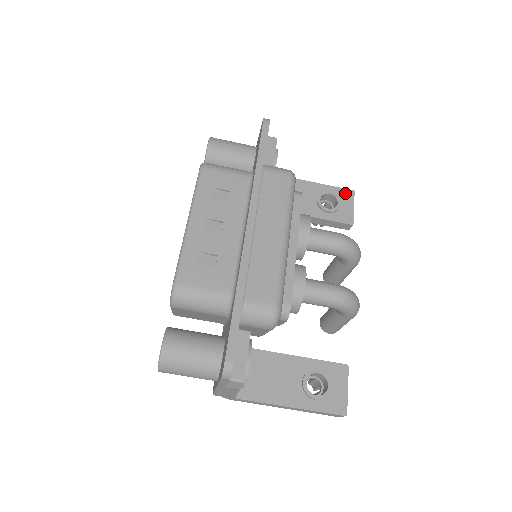
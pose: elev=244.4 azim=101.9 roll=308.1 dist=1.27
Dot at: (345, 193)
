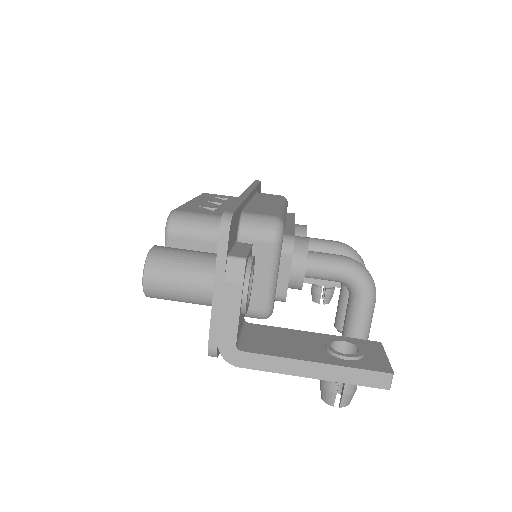
Dot at: occluded
